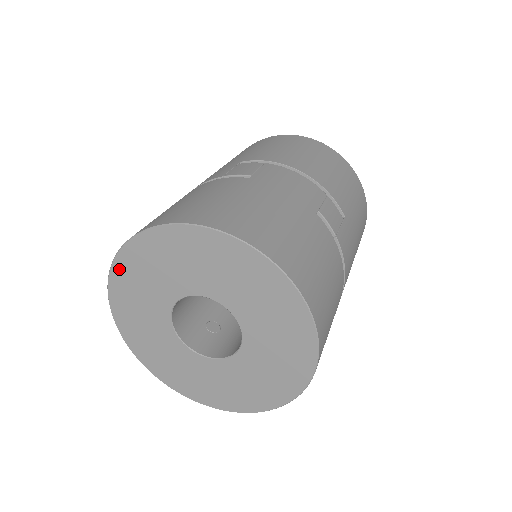
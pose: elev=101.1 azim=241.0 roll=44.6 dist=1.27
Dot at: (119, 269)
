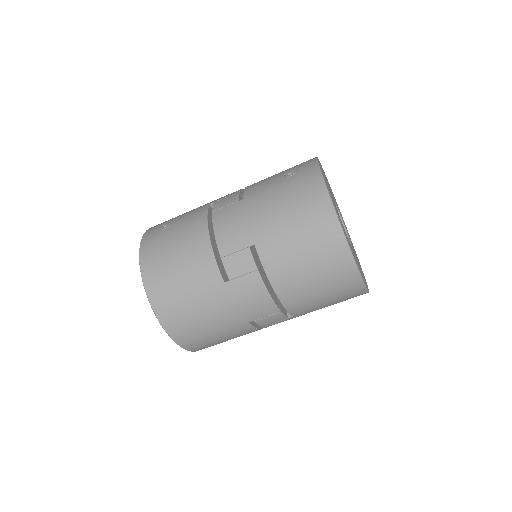
Dot at: occluded
